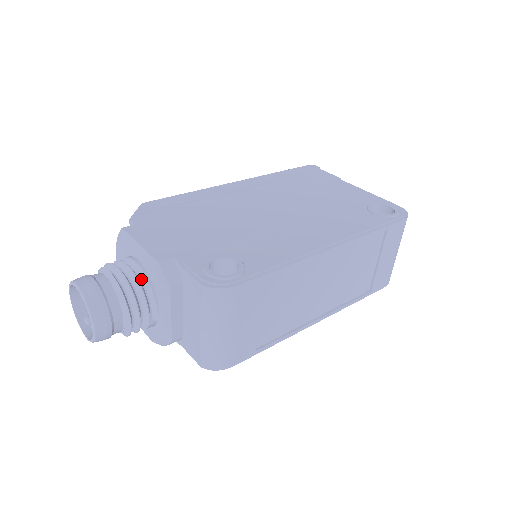
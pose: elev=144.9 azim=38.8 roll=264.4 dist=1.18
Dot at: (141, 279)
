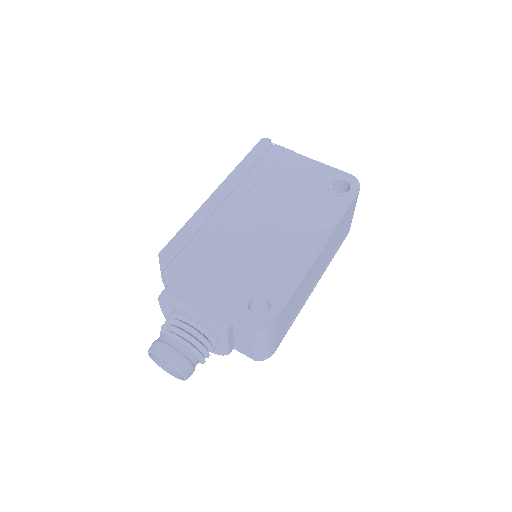
Dot at: (199, 329)
